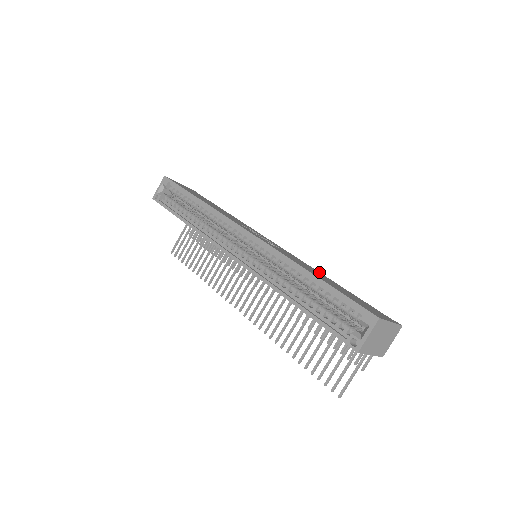
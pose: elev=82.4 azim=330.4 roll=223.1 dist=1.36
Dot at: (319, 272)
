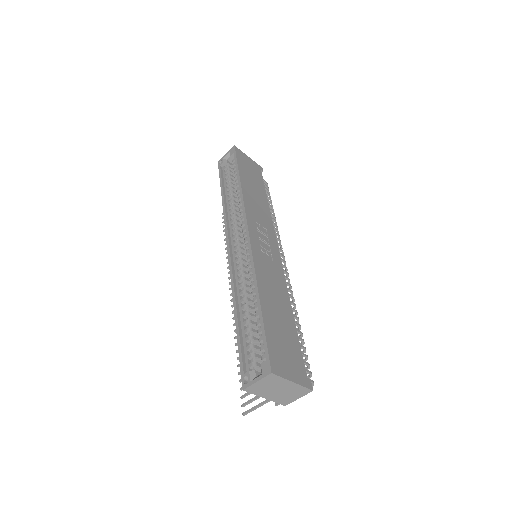
Dot at: (289, 300)
